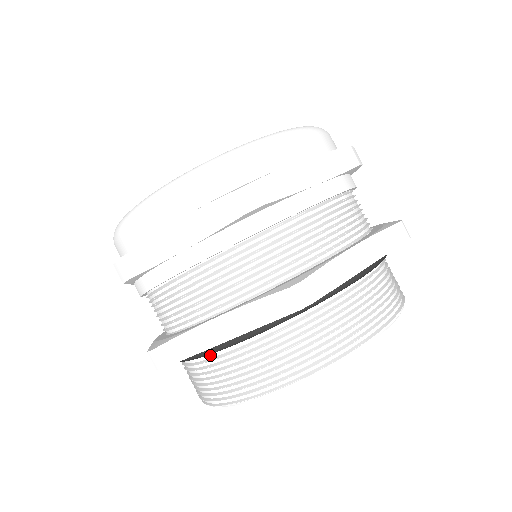
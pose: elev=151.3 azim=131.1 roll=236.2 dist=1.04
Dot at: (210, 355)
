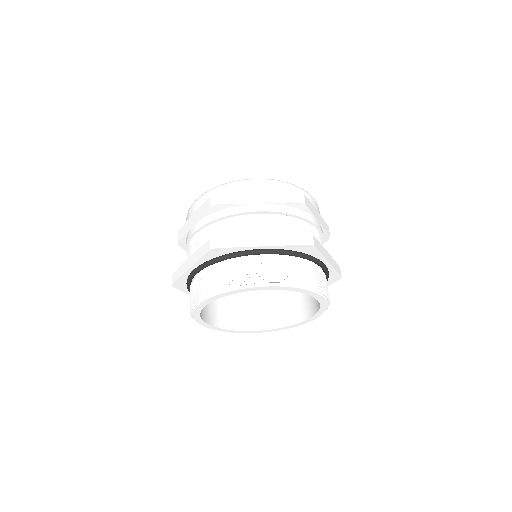
Dot at: occluded
